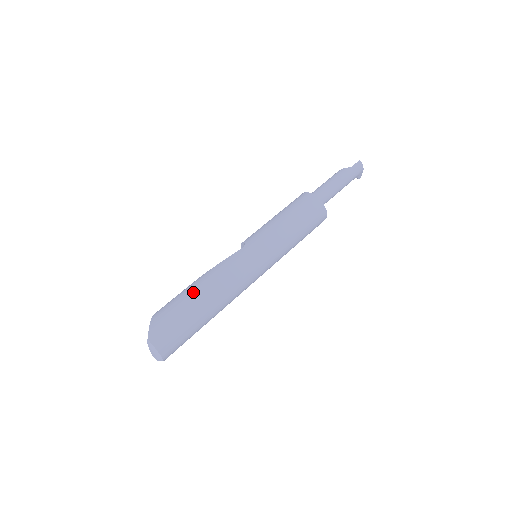
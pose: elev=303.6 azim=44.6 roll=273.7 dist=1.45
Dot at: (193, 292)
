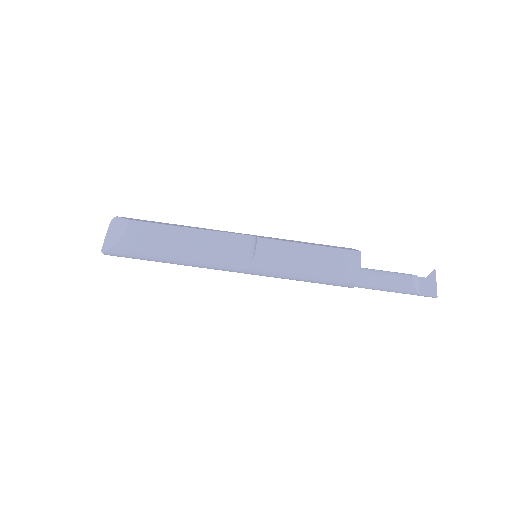
Dot at: (167, 258)
